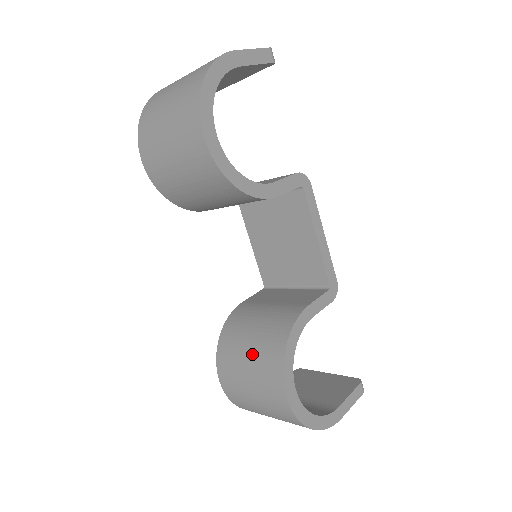
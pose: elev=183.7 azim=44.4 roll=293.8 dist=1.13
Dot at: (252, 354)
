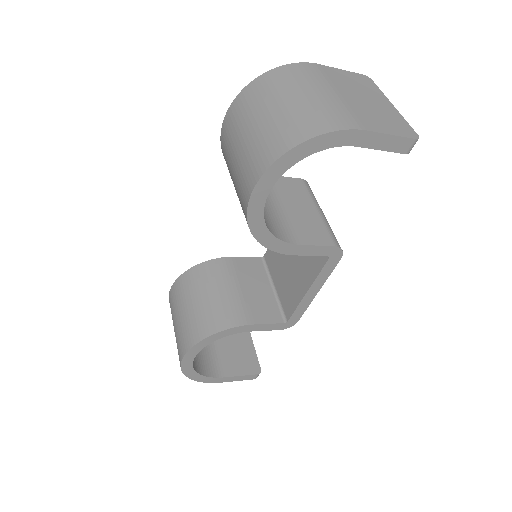
Dot at: (192, 309)
